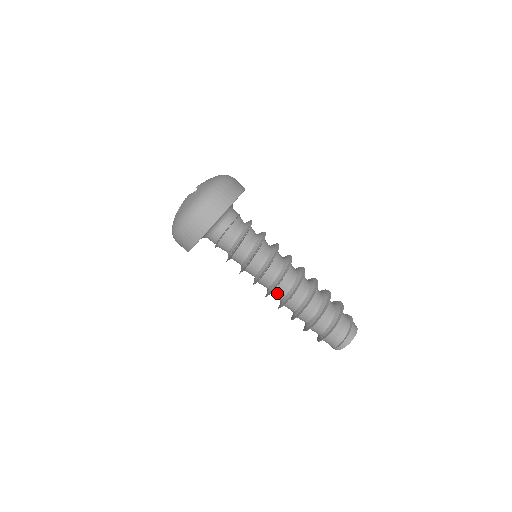
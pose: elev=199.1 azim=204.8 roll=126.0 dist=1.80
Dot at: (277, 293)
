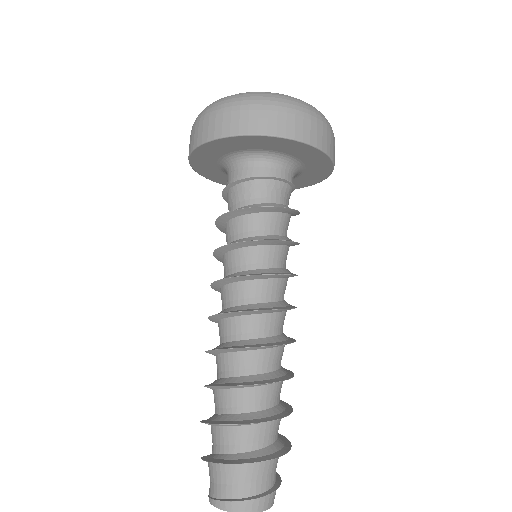
Dot at: (238, 324)
